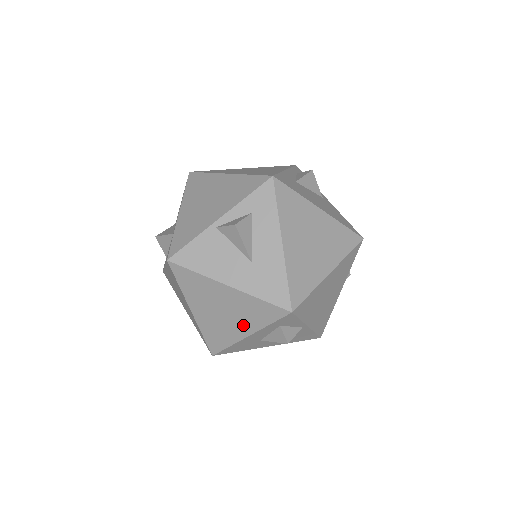
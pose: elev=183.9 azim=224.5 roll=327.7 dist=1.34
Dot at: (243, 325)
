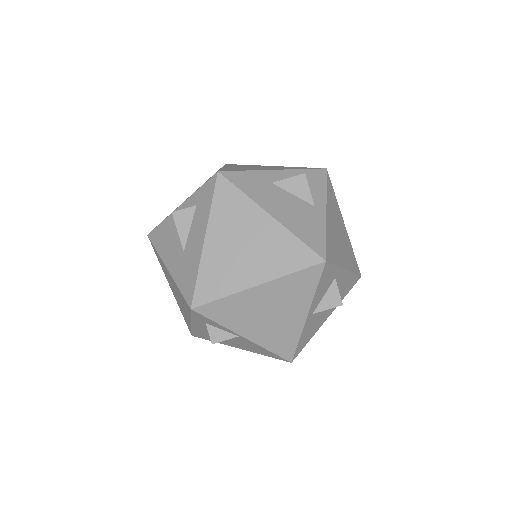
Dot at: (185, 311)
